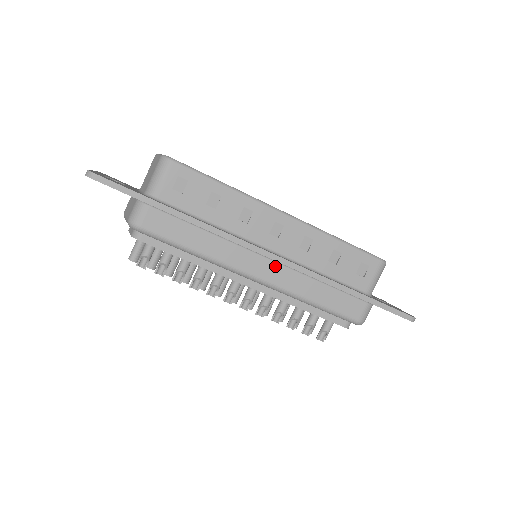
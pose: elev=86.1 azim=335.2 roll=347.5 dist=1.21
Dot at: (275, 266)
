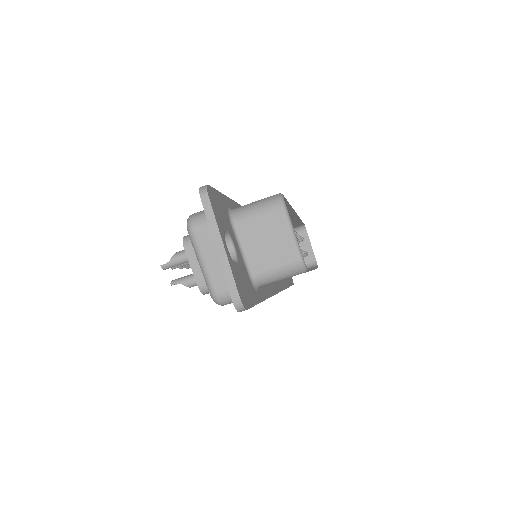
Dot at: occluded
